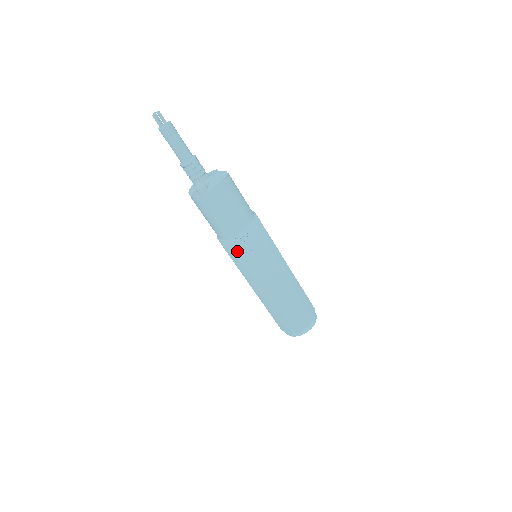
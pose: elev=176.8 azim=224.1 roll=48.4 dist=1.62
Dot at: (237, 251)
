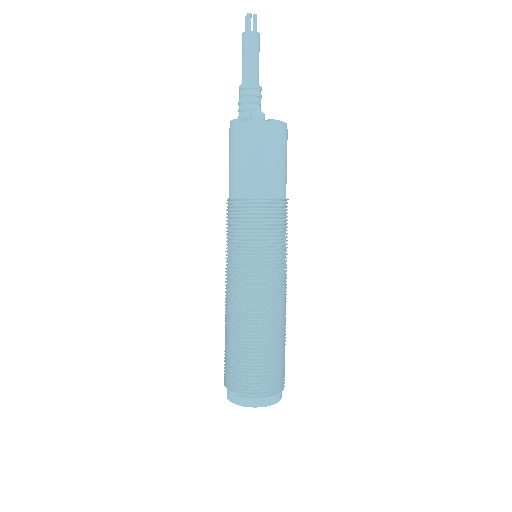
Dot at: (256, 220)
